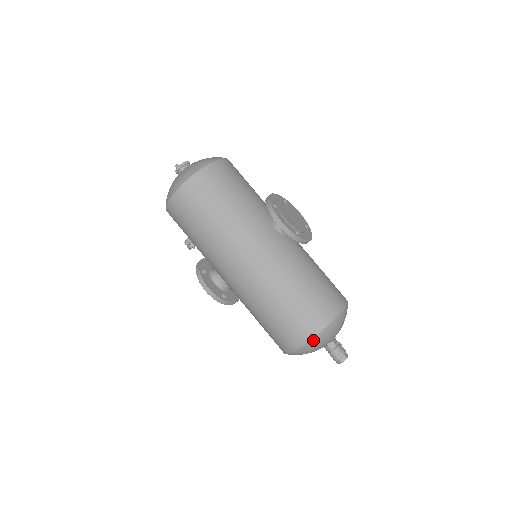
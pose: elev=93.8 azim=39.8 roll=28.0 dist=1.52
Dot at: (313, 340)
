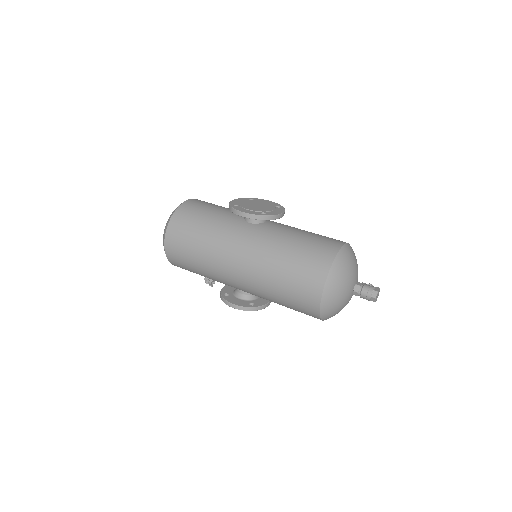
Dot at: (326, 290)
